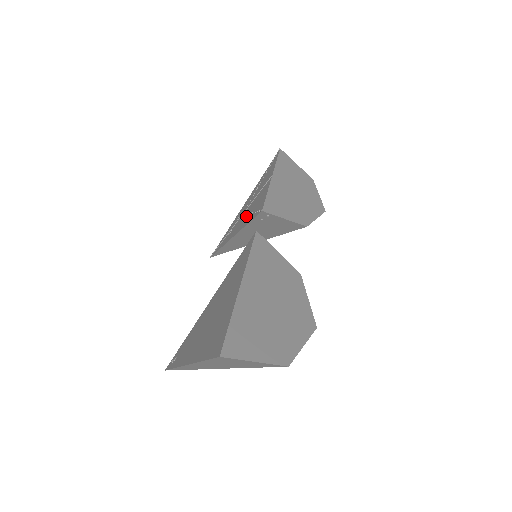
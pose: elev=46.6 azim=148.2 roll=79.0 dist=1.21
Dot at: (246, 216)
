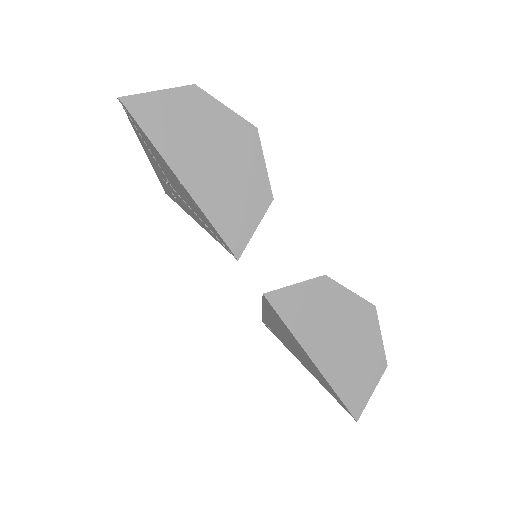
Dot at: (193, 213)
